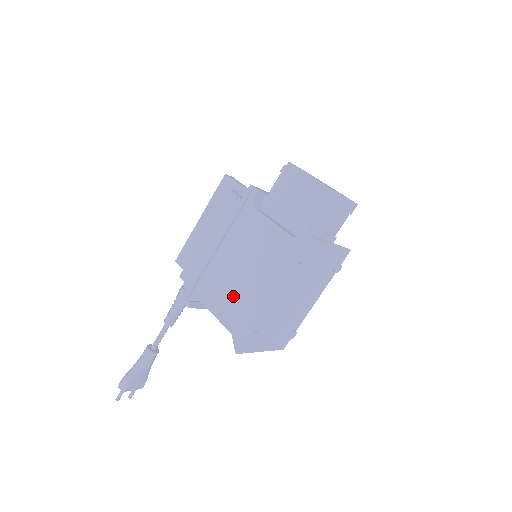
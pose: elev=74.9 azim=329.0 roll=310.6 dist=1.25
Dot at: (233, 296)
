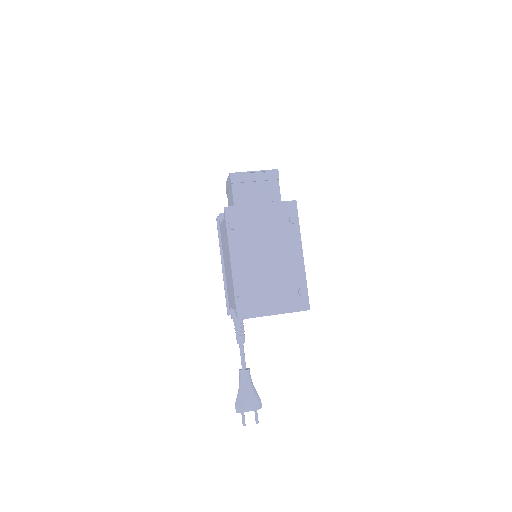
Dot at: (230, 285)
